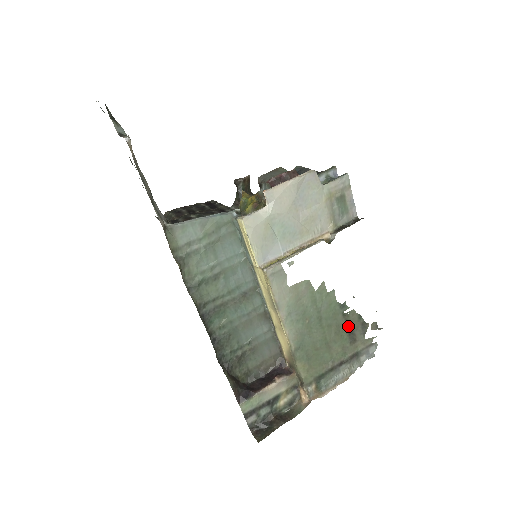
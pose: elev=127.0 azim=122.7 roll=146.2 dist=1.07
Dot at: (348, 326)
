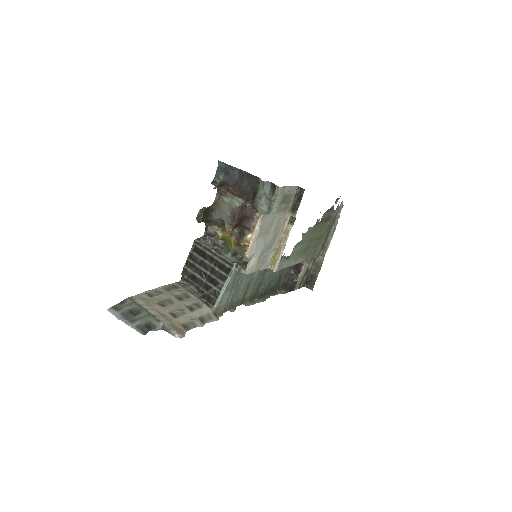
Dot at: (324, 220)
